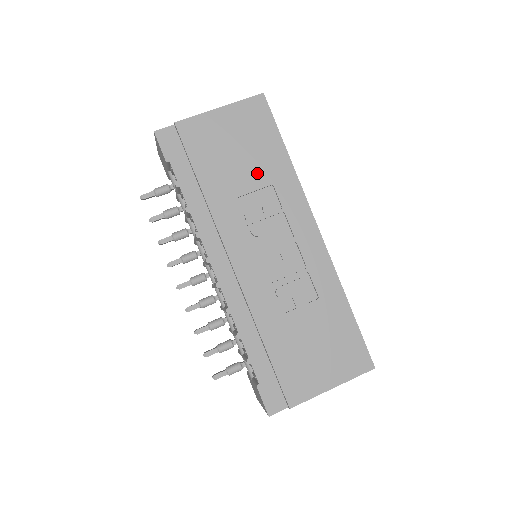
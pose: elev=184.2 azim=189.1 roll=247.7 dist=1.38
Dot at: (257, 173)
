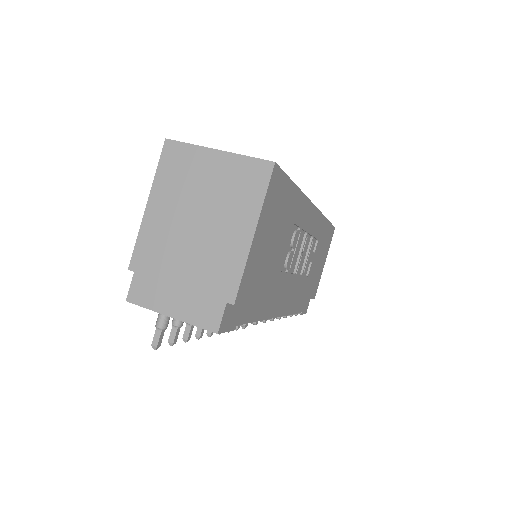
Dot at: (286, 233)
